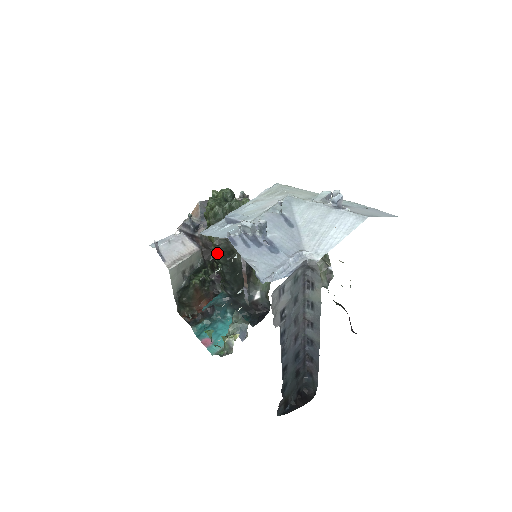
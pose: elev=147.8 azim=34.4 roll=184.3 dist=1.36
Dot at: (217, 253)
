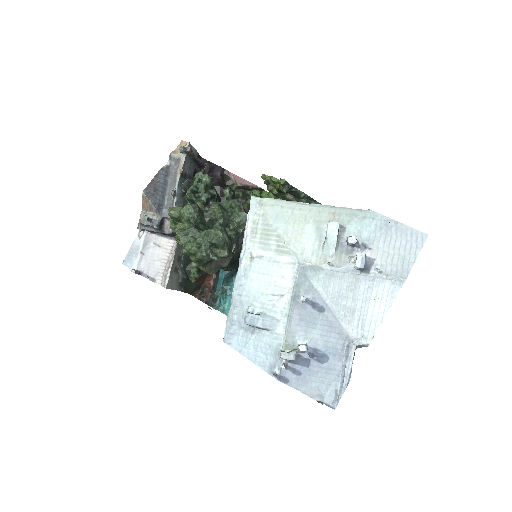
Dot at: occluded
